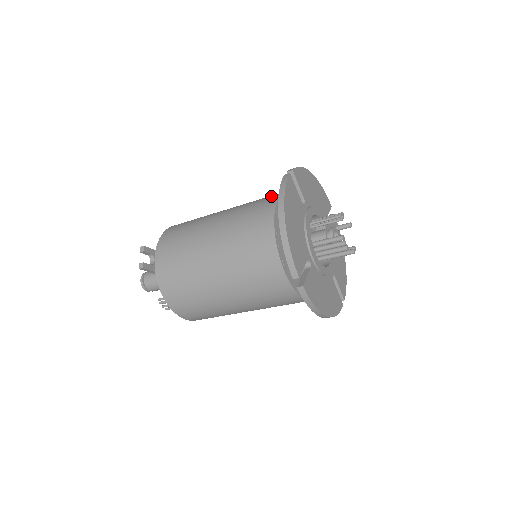
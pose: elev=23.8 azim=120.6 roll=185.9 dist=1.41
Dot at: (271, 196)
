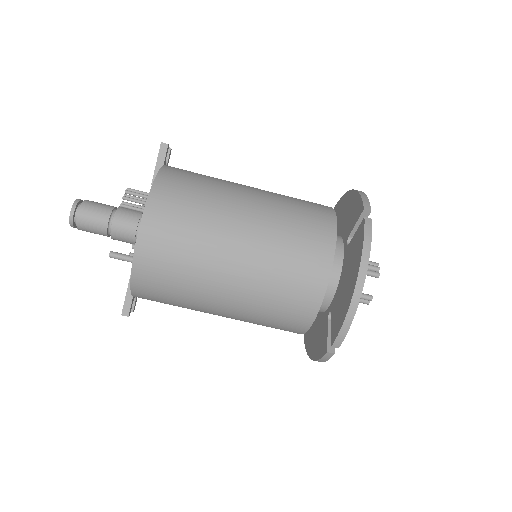
Dot at: occluded
